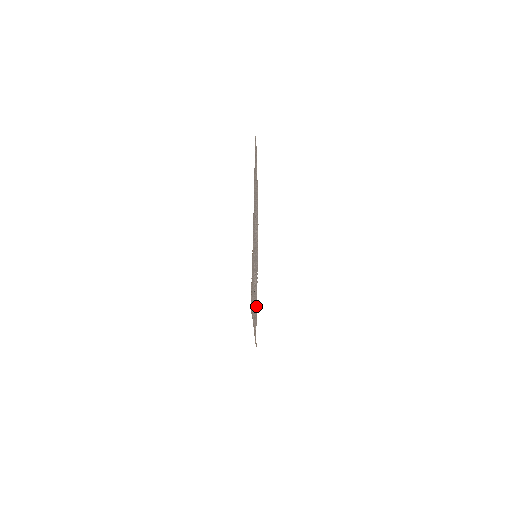
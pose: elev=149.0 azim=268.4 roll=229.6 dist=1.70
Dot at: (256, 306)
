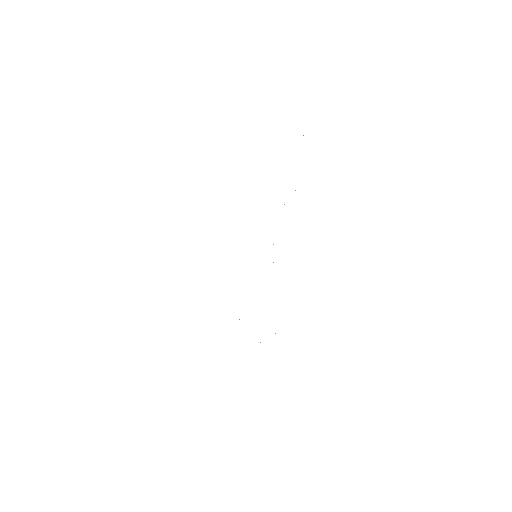
Dot at: occluded
